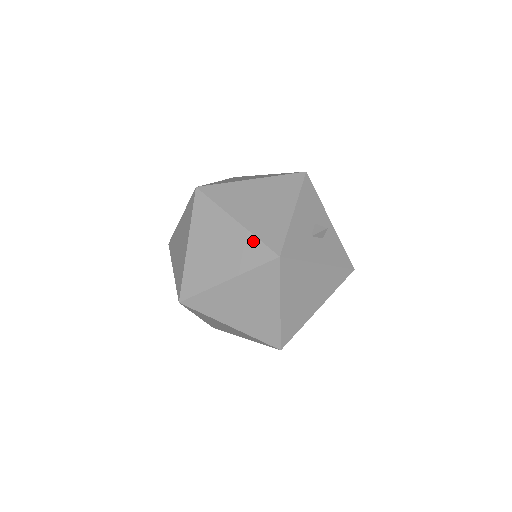
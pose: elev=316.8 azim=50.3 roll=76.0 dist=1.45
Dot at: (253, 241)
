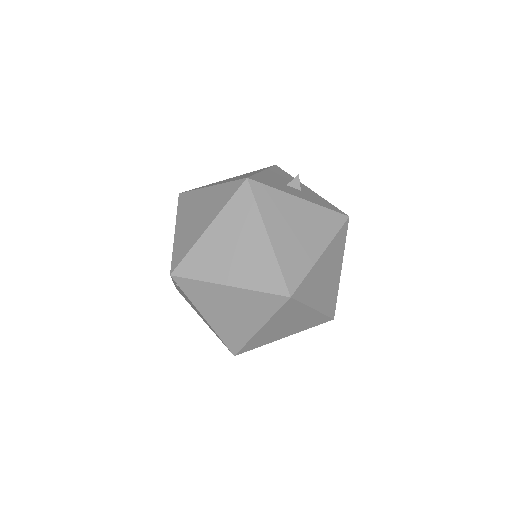
Dot at: (225, 186)
